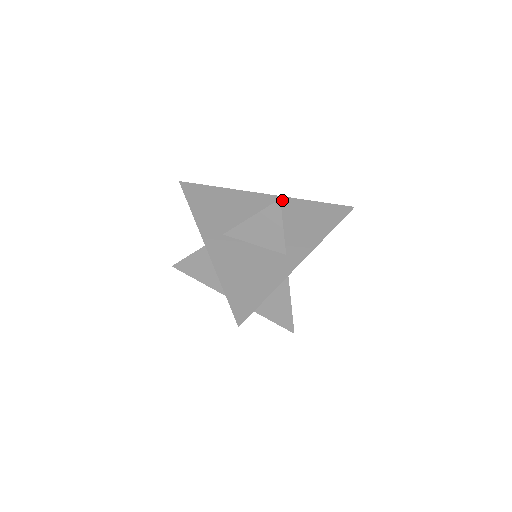
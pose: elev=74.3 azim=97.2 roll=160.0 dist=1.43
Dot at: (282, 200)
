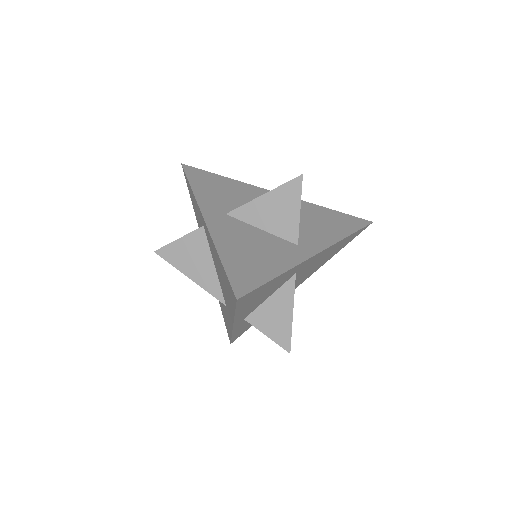
Dot at: occluded
